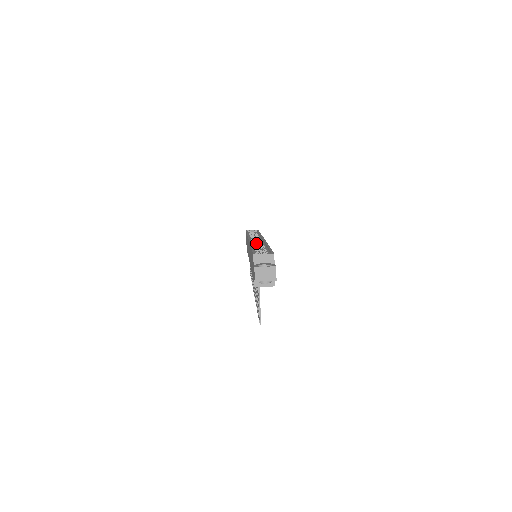
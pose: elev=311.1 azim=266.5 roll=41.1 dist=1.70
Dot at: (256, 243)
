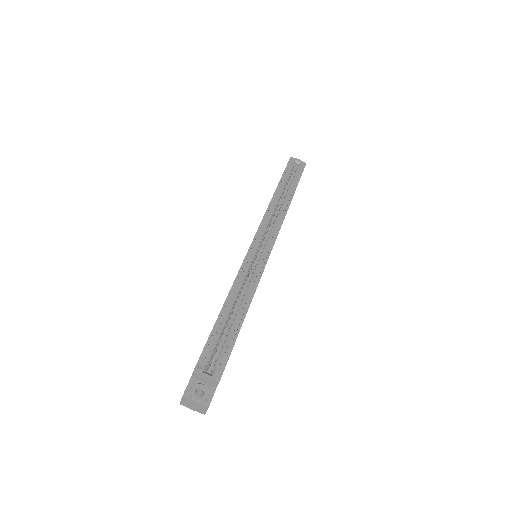
Dot at: occluded
